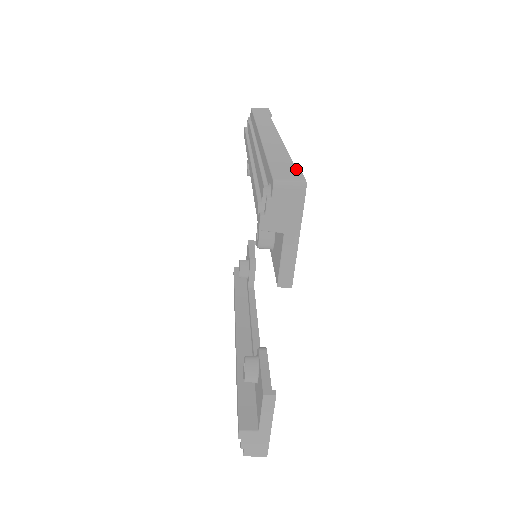
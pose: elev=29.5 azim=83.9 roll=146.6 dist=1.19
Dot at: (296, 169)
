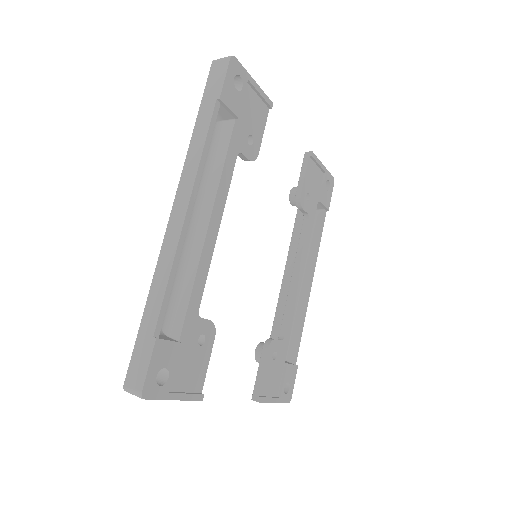
Dot at: (147, 360)
